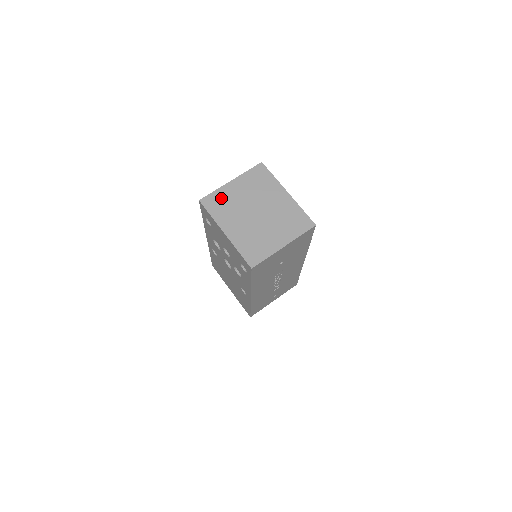
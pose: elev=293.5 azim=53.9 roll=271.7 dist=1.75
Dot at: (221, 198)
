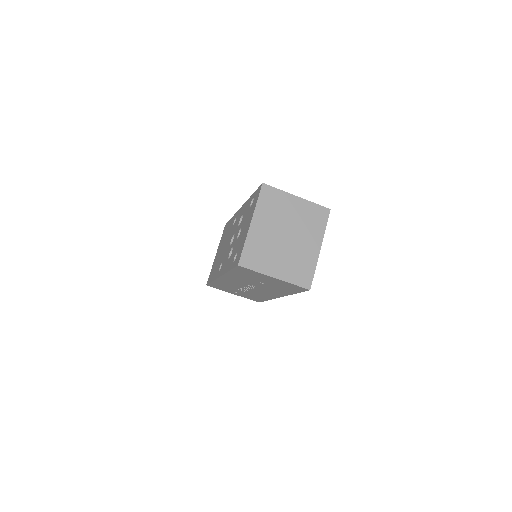
Dot at: (277, 199)
